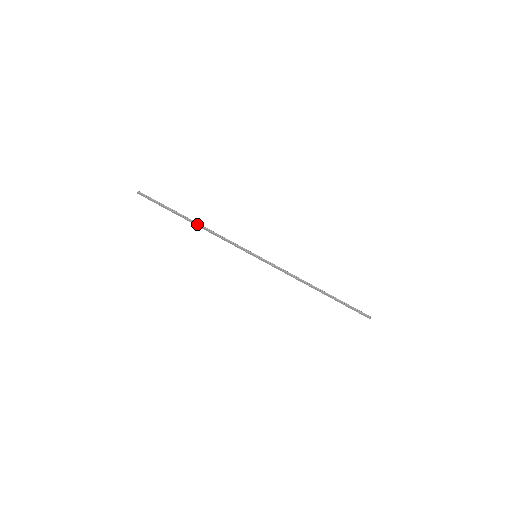
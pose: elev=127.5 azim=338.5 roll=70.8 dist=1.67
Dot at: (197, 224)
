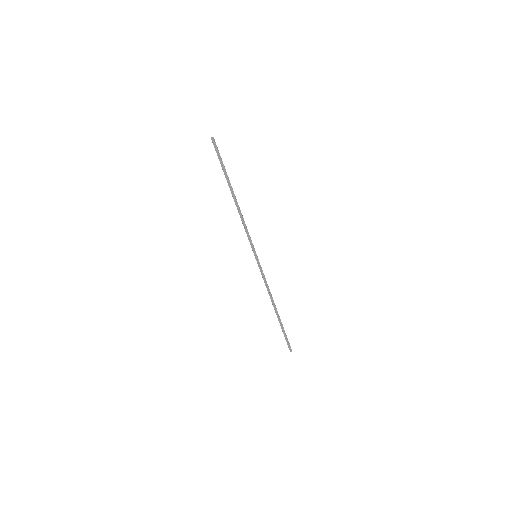
Dot at: (236, 200)
